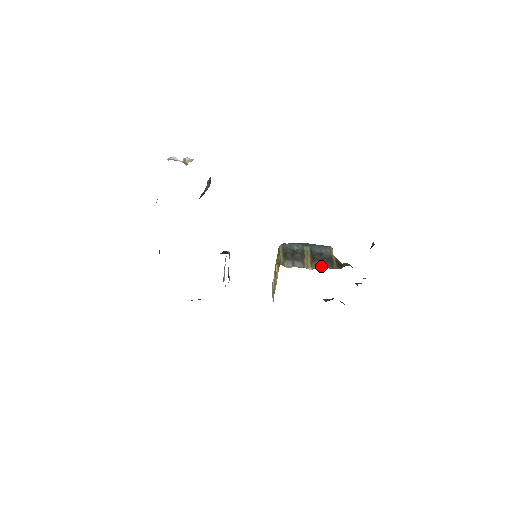
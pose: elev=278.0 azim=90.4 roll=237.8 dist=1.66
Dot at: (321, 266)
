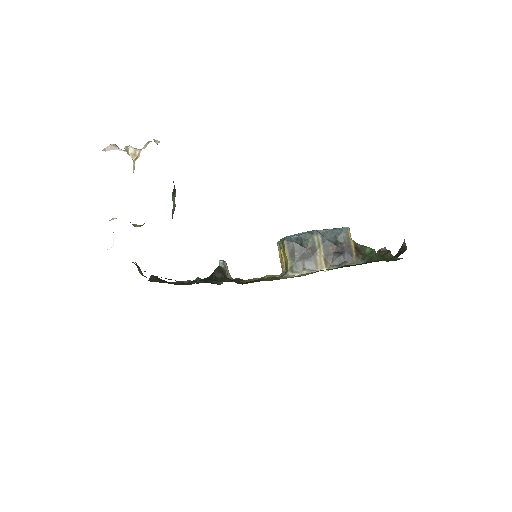
Dot at: (338, 261)
